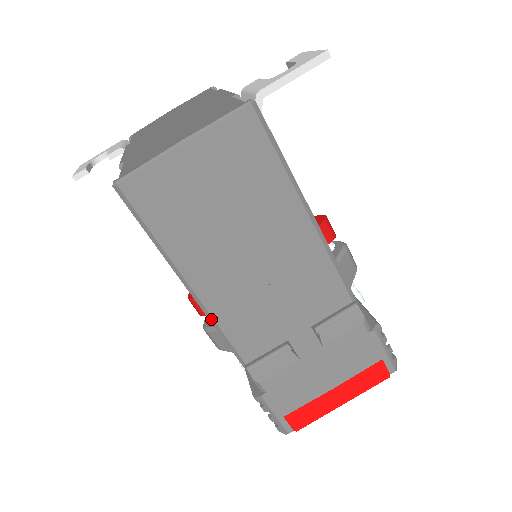
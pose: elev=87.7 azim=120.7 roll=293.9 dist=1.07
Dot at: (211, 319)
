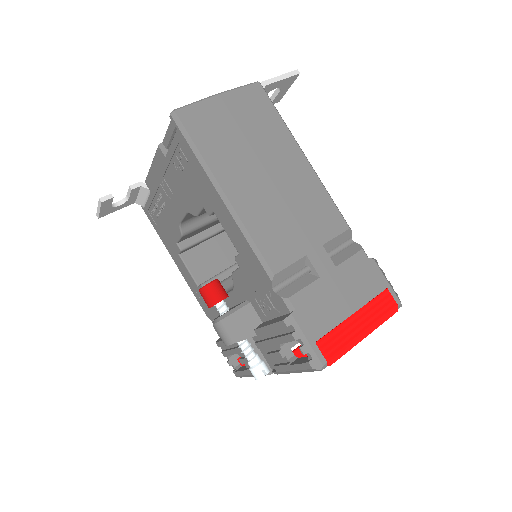
Dot at: (242, 227)
